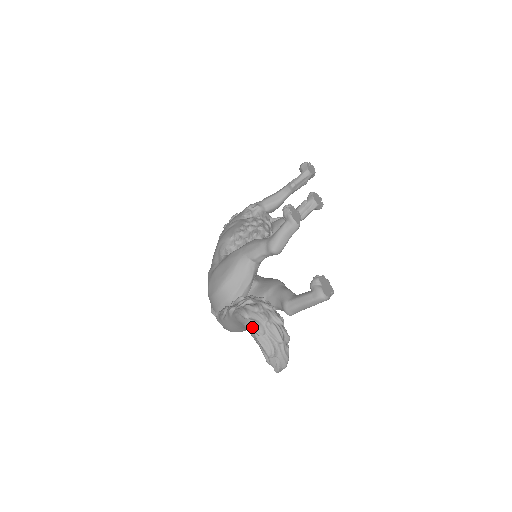
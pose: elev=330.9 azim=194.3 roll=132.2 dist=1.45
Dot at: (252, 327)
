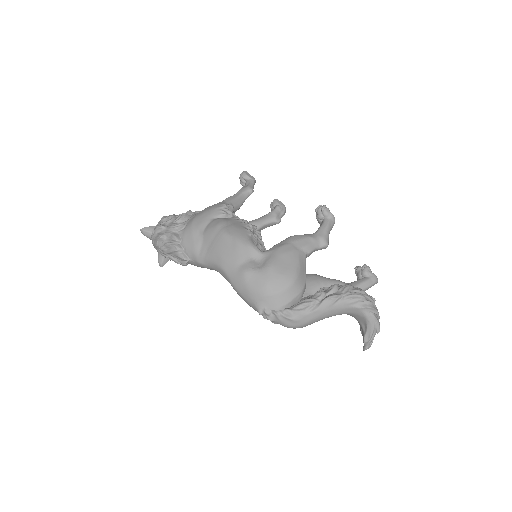
Dot at: (374, 307)
